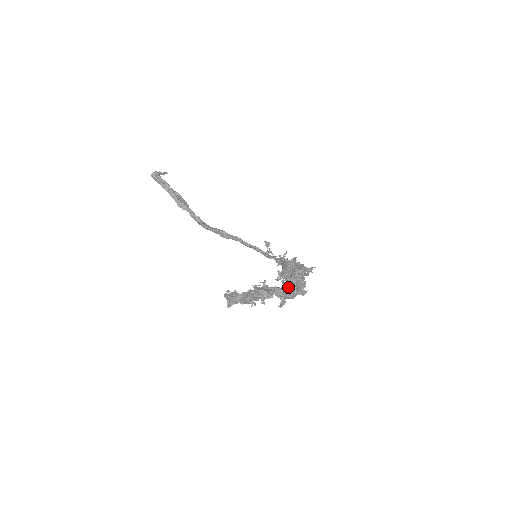
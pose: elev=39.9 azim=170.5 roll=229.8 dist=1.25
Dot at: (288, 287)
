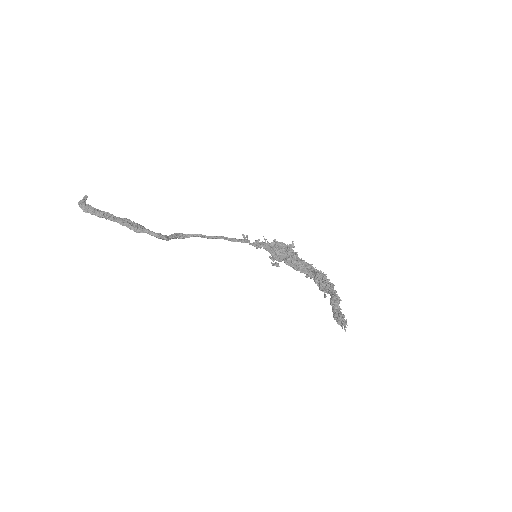
Dot at: (329, 282)
